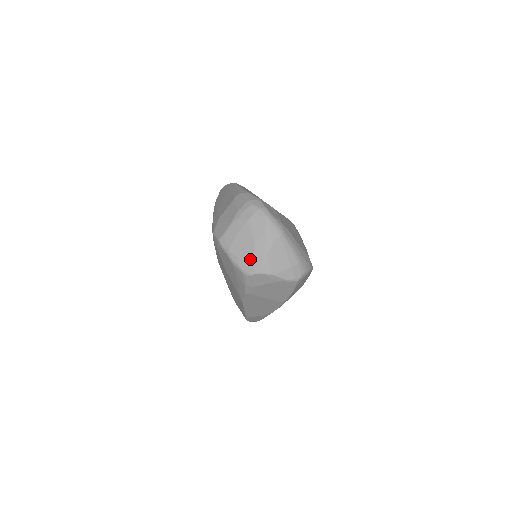
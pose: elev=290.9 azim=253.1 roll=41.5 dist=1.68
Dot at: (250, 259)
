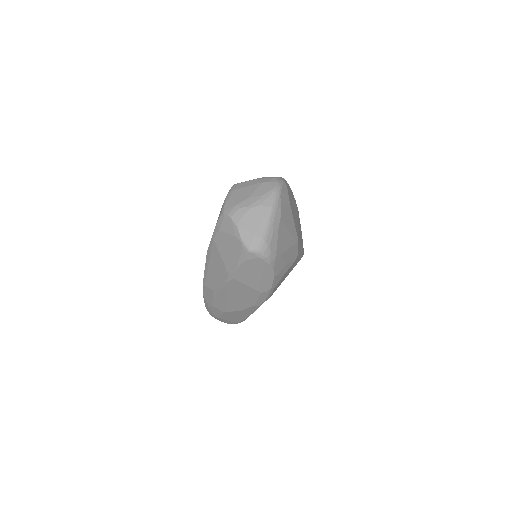
Dot at: (235, 203)
